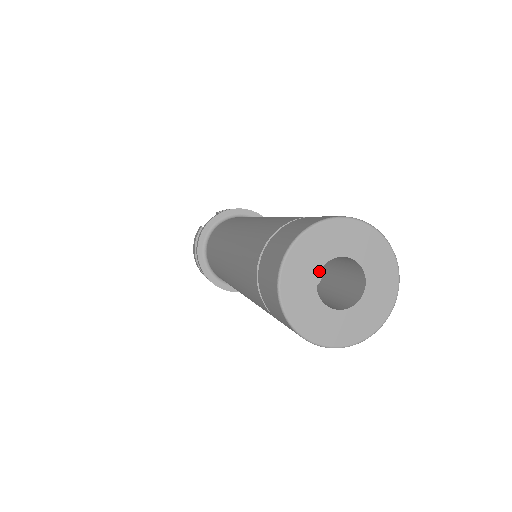
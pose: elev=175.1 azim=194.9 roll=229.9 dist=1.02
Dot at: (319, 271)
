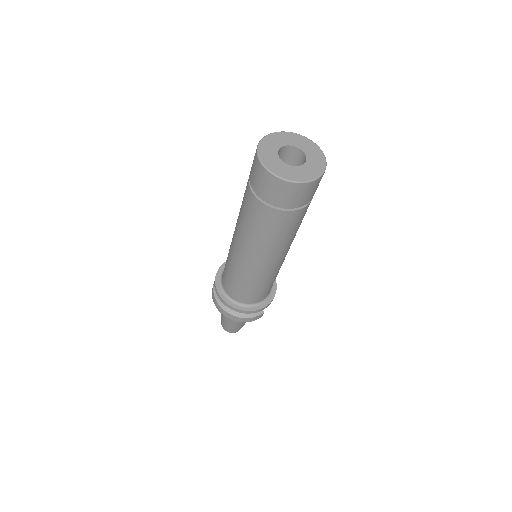
Dot at: (278, 152)
